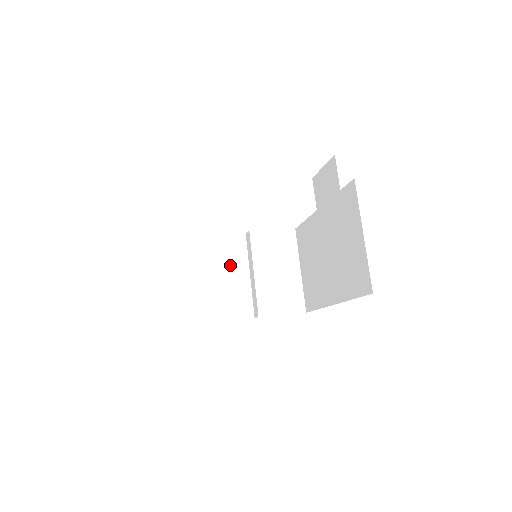
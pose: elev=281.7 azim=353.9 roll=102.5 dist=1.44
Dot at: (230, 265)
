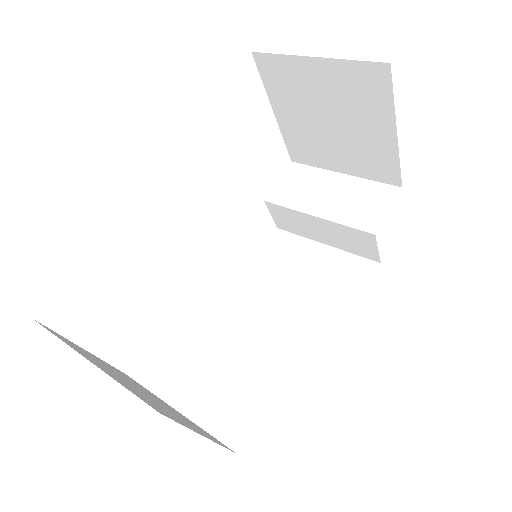
Dot at: (142, 388)
